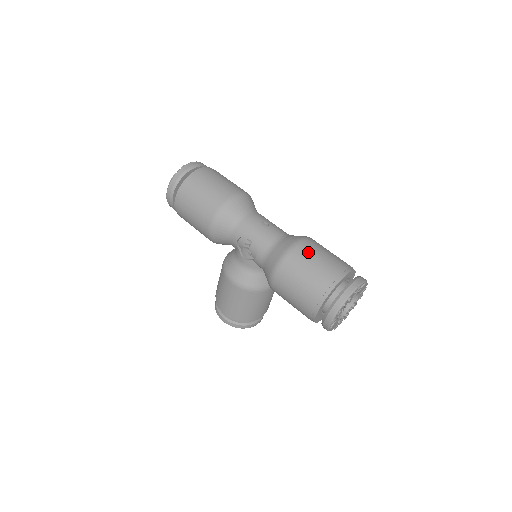
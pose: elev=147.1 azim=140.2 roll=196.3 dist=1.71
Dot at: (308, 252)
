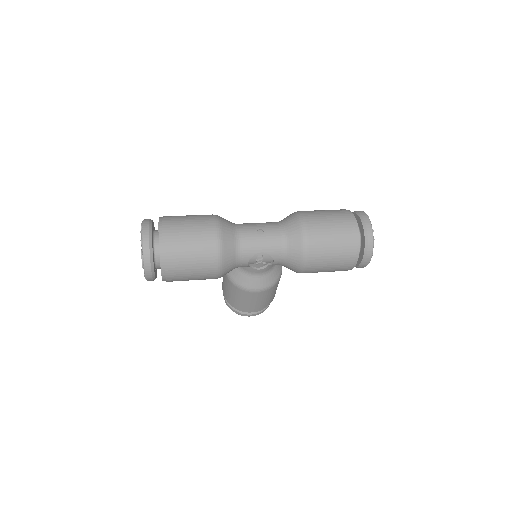
Dot at: (319, 230)
